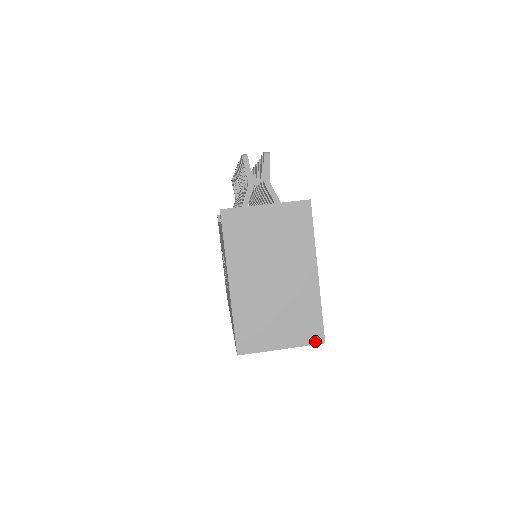
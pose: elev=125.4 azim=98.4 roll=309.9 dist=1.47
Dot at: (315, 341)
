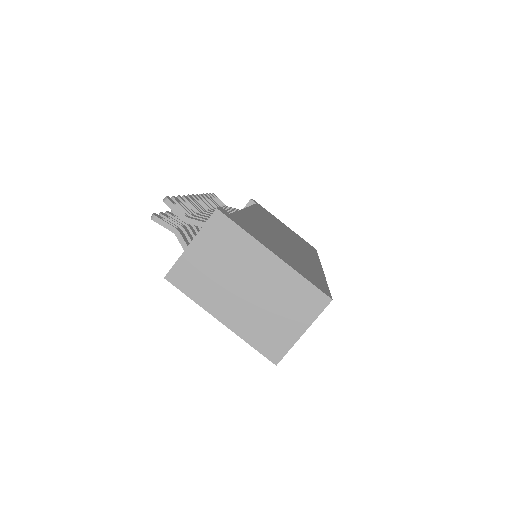
Dot at: (323, 305)
